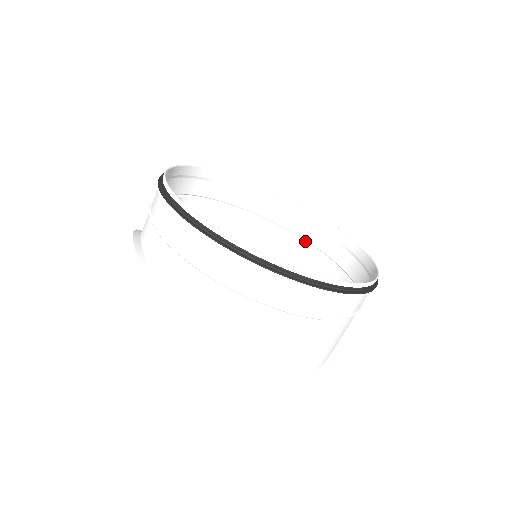
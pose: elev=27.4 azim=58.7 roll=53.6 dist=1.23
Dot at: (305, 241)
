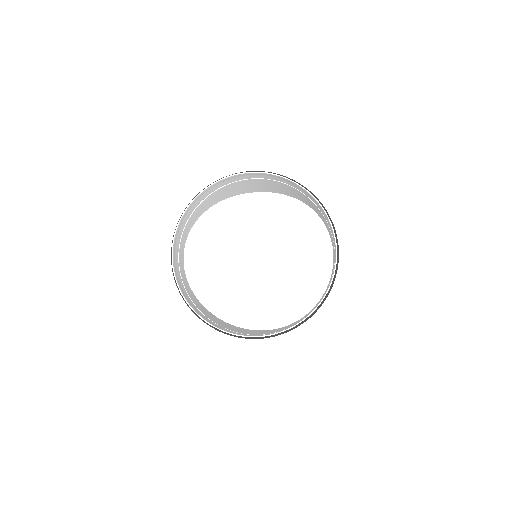
Dot at: (319, 208)
